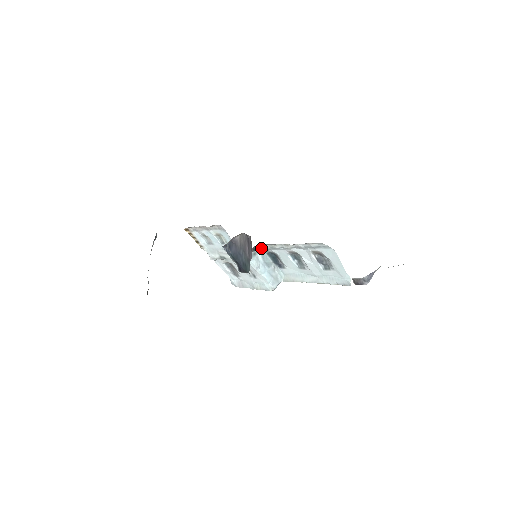
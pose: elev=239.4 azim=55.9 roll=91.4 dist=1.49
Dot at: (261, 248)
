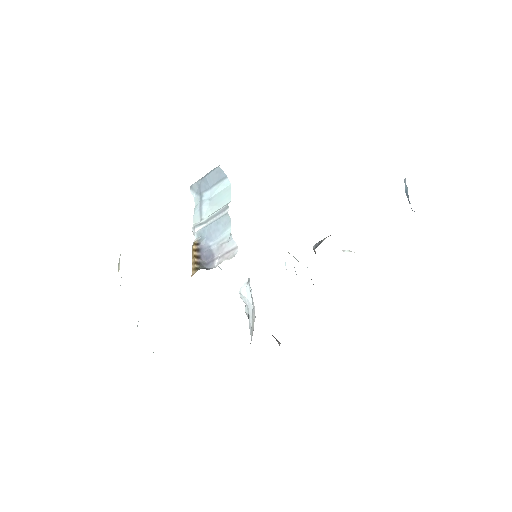
Dot at: occluded
